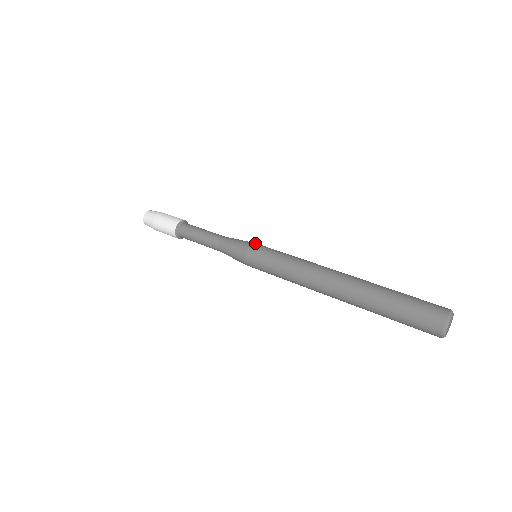
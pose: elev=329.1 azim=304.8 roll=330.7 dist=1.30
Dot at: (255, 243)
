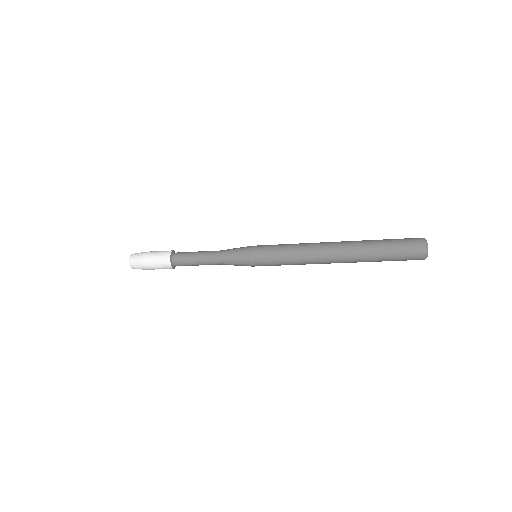
Dot at: occluded
